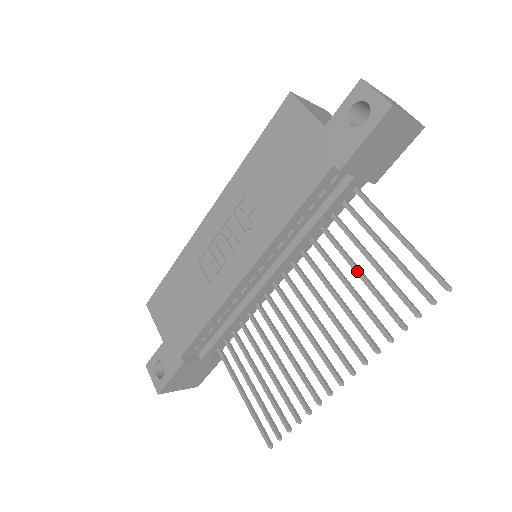
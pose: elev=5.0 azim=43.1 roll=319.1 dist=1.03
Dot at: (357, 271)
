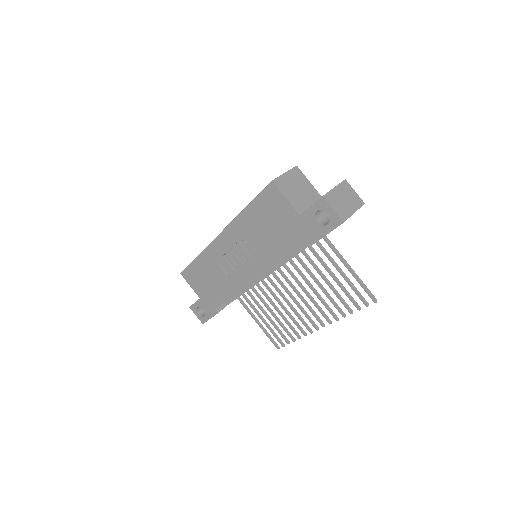
Dot at: (324, 279)
